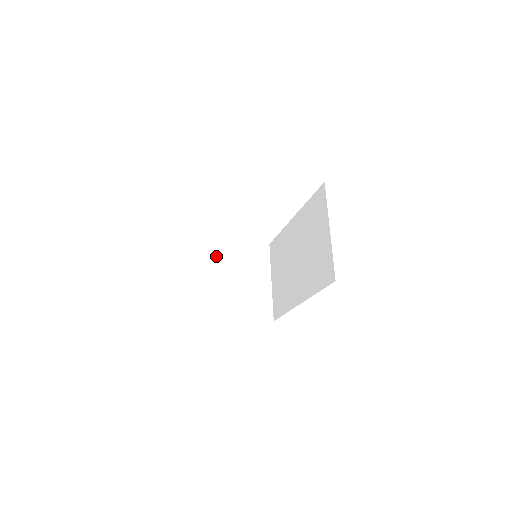
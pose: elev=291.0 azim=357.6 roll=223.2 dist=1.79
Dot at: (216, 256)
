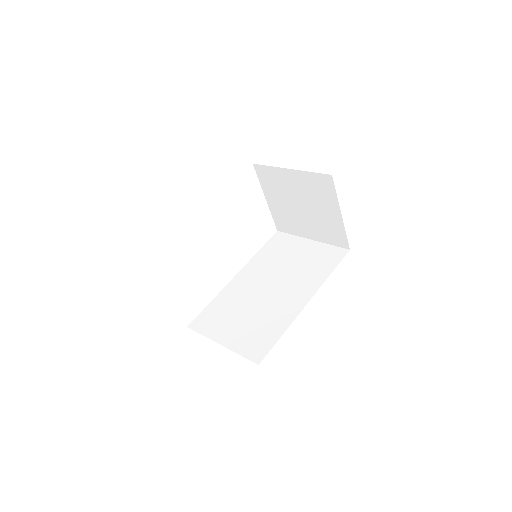
Dot at: occluded
